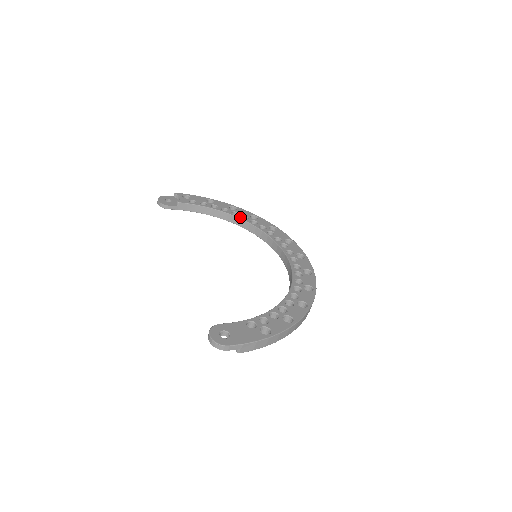
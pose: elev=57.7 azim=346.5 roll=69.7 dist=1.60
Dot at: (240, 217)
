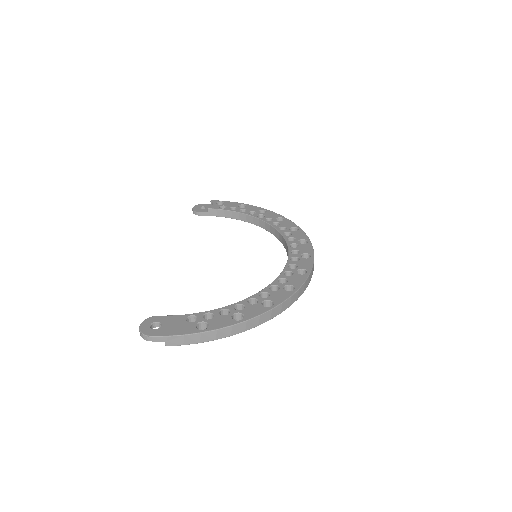
Dot at: (263, 219)
